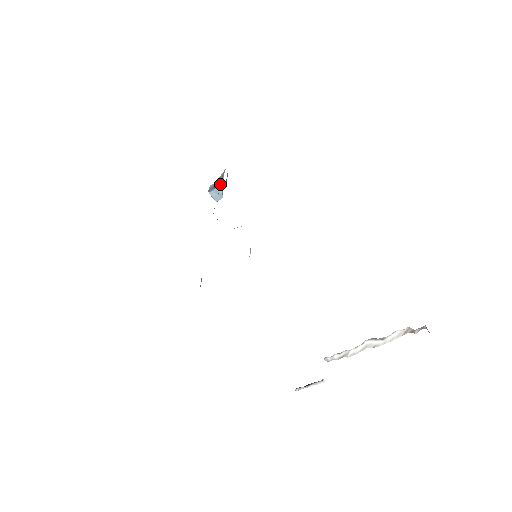
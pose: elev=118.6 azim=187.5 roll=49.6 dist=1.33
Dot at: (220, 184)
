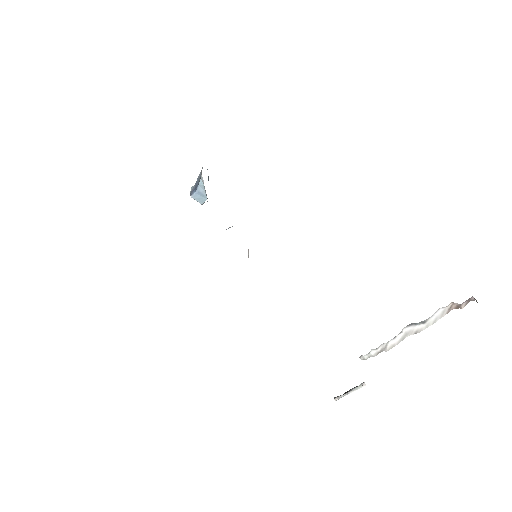
Dot at: (200, 184)
